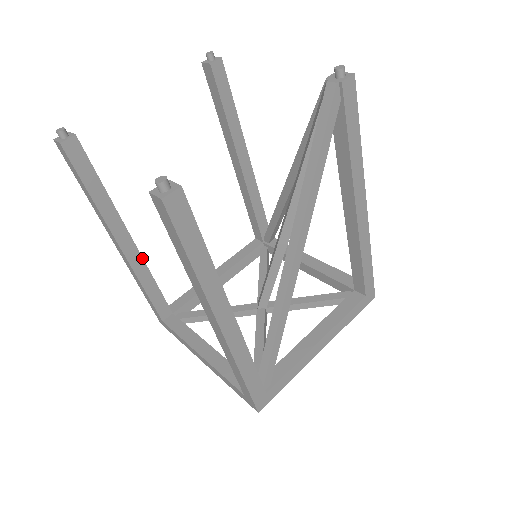
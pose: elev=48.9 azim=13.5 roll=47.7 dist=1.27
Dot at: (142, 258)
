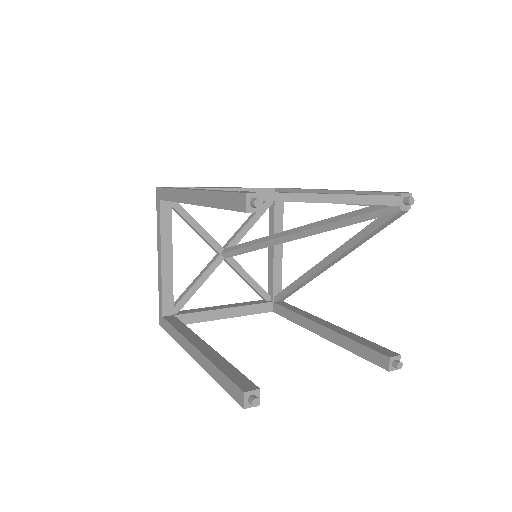
Dot at: (199, 337)
